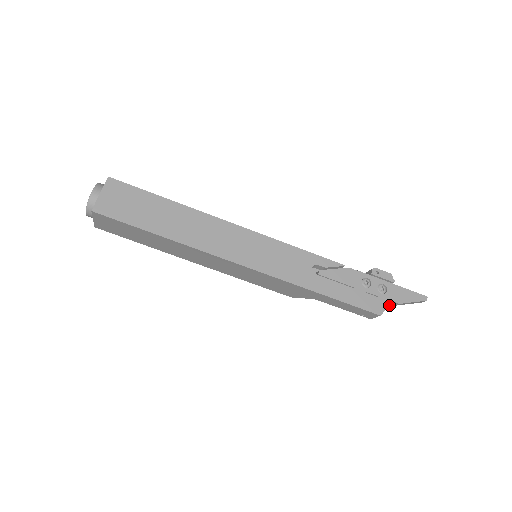
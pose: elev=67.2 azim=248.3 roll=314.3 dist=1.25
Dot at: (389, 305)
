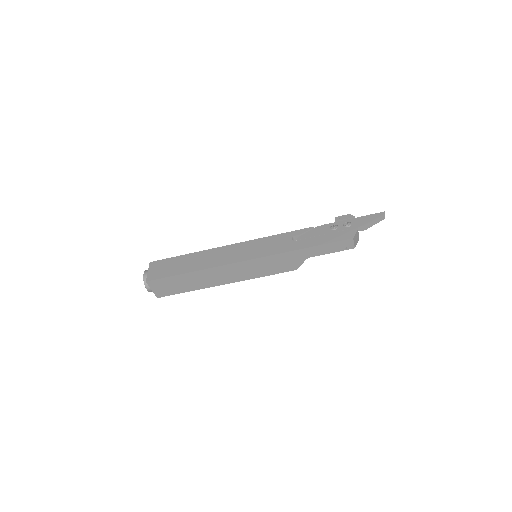
Dot at: (357, 230)
